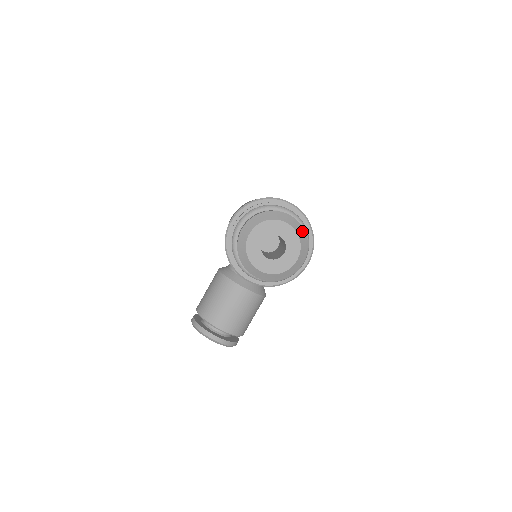
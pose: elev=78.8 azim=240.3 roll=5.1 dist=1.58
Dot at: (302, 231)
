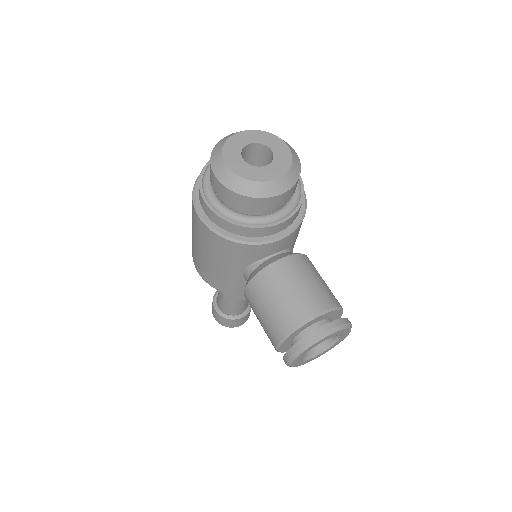
Dot at: occluded
